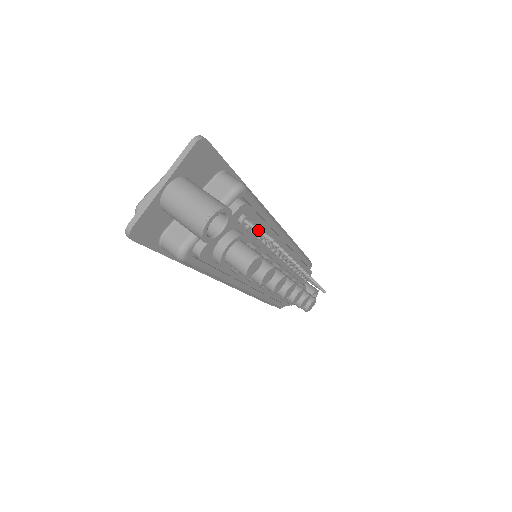
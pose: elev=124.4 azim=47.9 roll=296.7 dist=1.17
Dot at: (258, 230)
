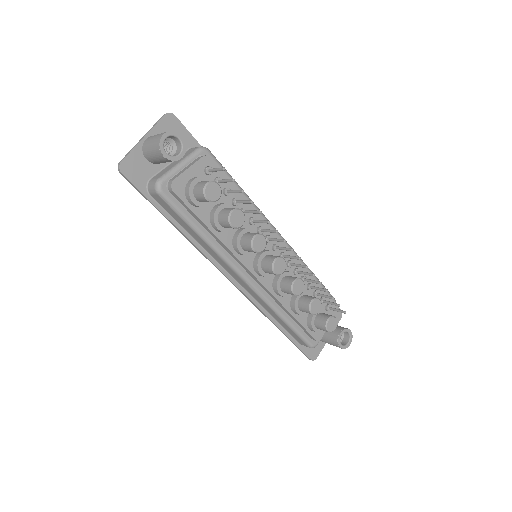
Dot at: (215, 168)
